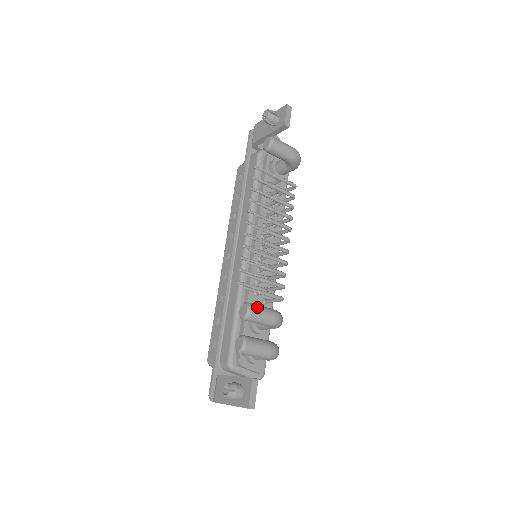
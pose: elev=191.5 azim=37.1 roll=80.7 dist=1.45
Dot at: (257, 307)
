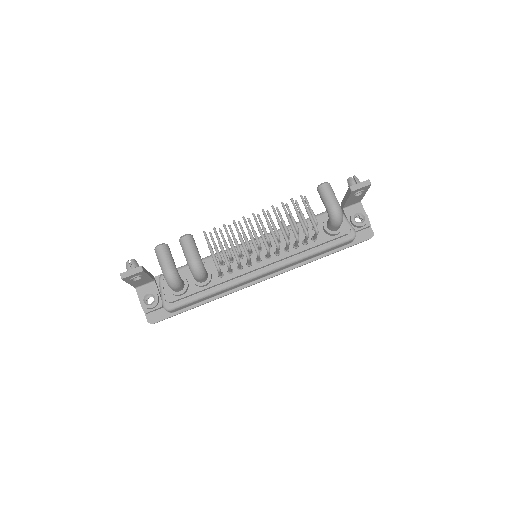
Dot at: (191, 241)
